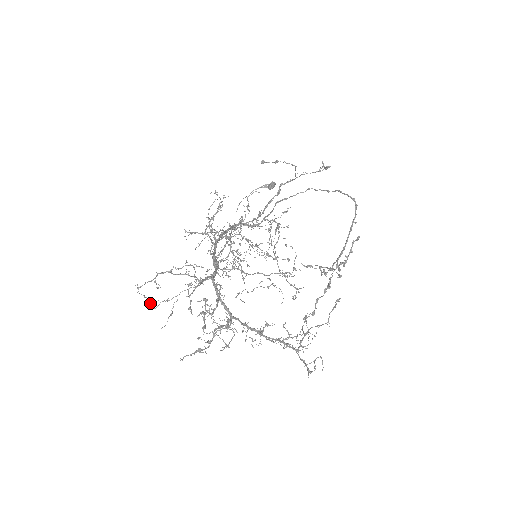
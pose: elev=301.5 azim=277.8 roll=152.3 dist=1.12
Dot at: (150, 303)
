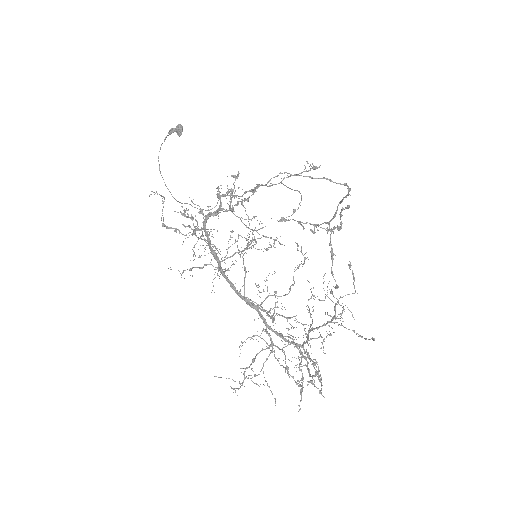
Dot at: (235, 381)
